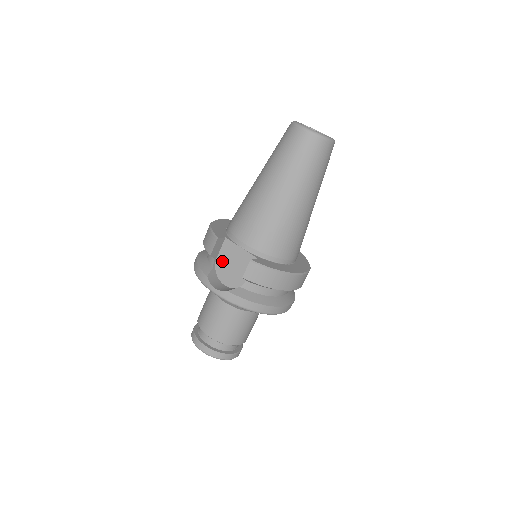
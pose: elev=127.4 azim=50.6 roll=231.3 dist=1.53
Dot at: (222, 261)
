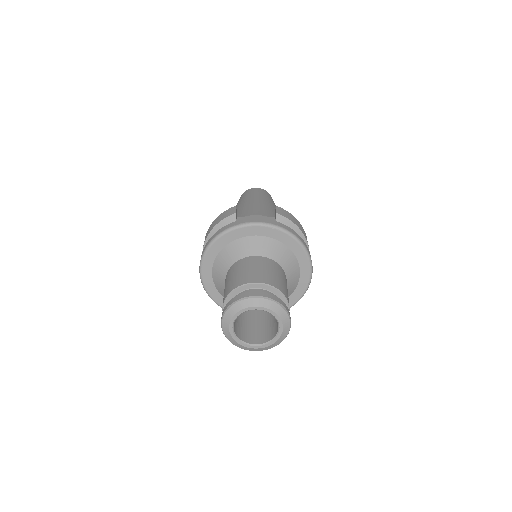
Dot at: occluded
